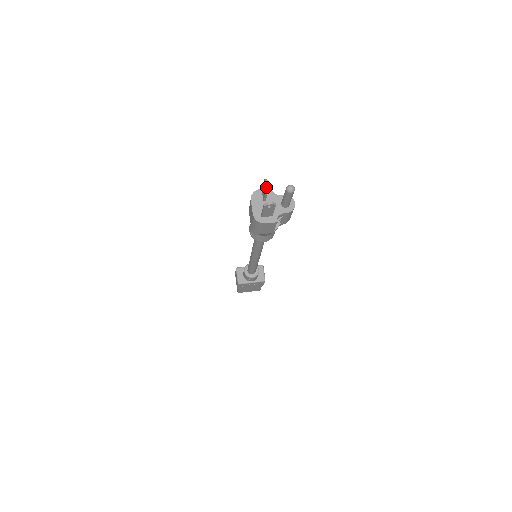
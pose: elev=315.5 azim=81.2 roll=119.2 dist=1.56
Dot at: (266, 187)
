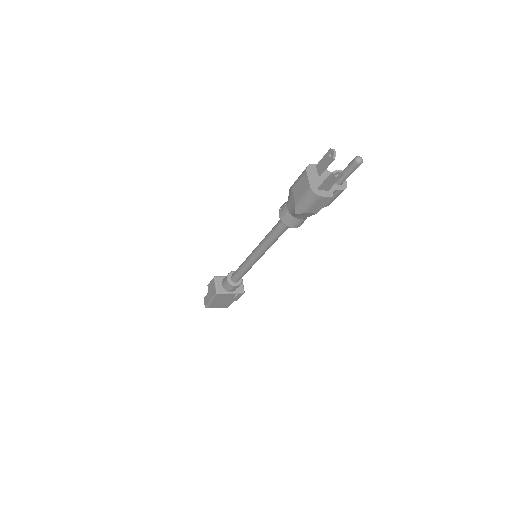
Dot at: (333, 156)
